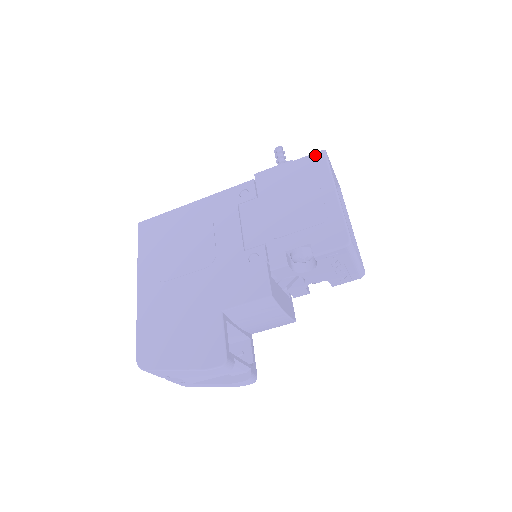
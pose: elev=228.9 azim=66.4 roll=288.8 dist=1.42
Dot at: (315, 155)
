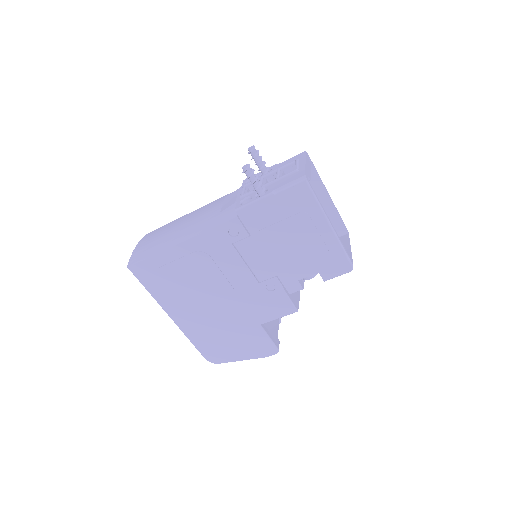
Dot at: (298, 188)
